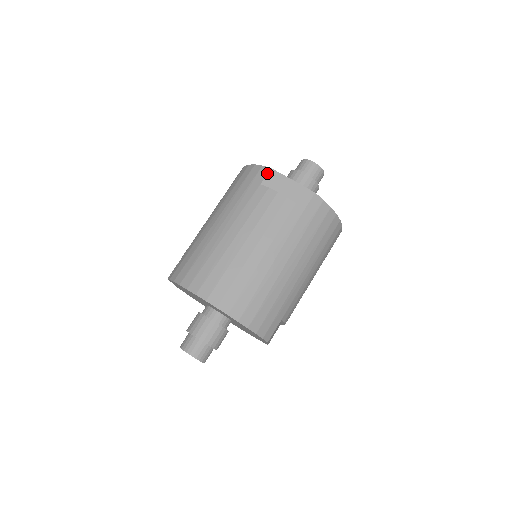
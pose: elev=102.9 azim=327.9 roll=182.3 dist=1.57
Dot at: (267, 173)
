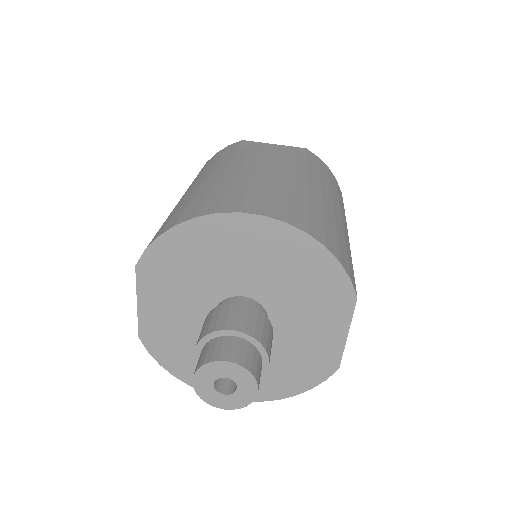
Dot at: (240, 142)
